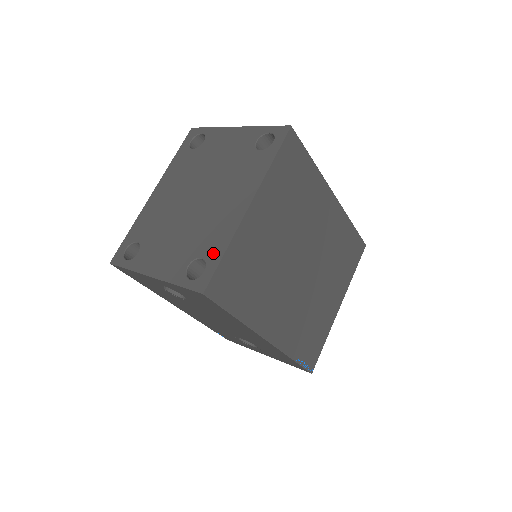
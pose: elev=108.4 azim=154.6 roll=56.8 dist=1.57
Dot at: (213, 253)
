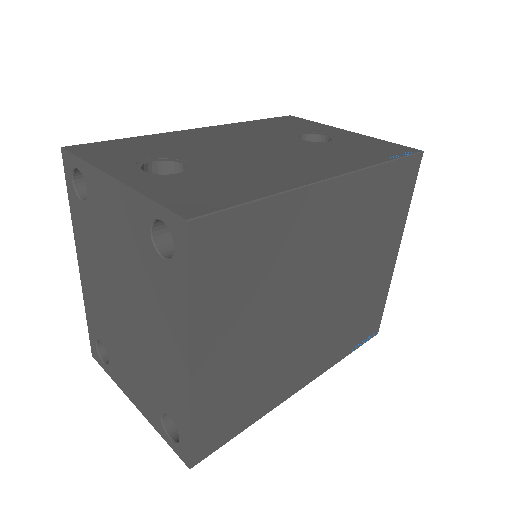
Dot at: (178, 420)
